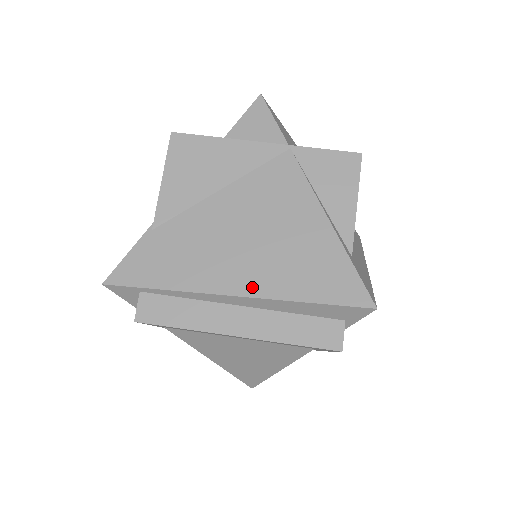
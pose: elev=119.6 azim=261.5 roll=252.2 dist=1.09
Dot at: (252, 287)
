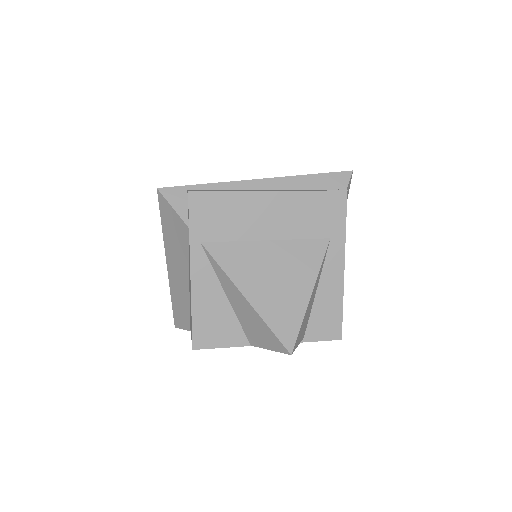
Dot at: occluded
